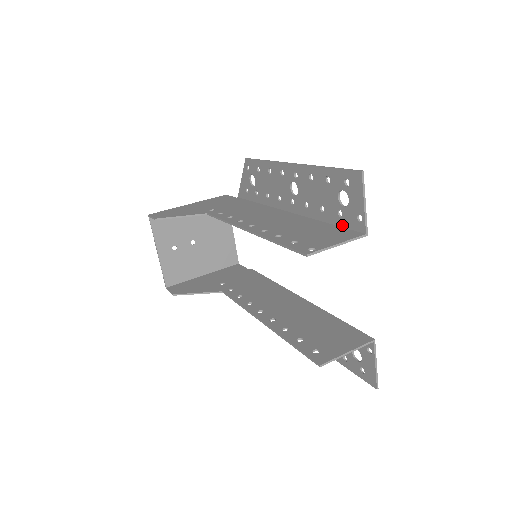
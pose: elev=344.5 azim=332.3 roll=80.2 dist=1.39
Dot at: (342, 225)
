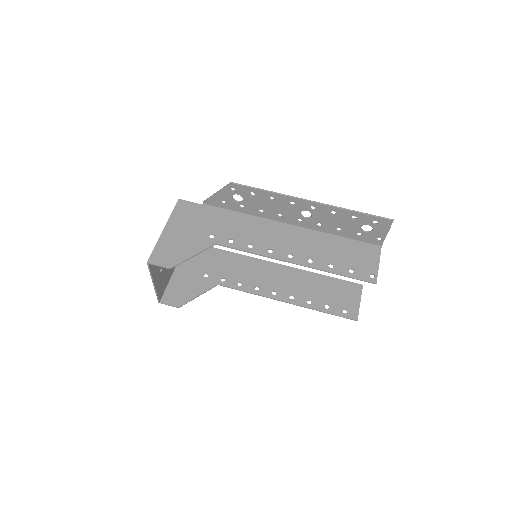
Dot at: (359, 240)
